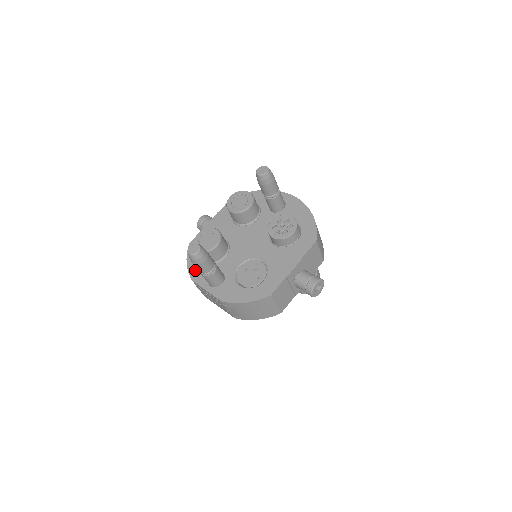
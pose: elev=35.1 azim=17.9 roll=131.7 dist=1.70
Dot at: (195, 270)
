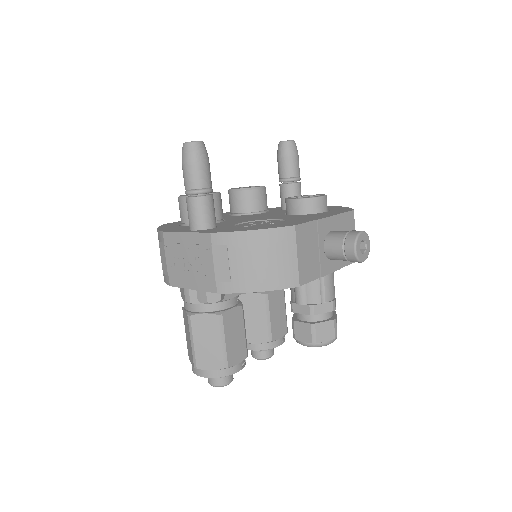
Dot at: (170, 228)
